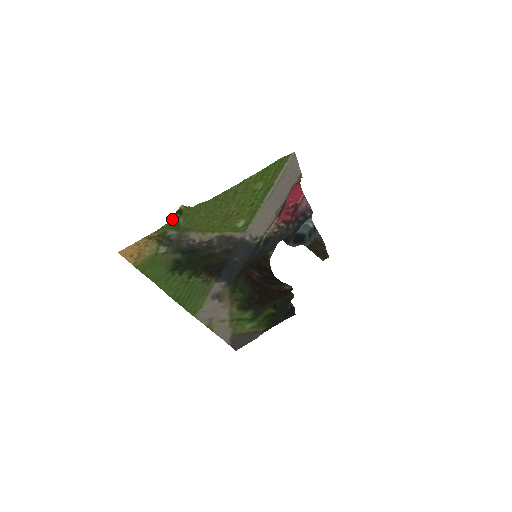
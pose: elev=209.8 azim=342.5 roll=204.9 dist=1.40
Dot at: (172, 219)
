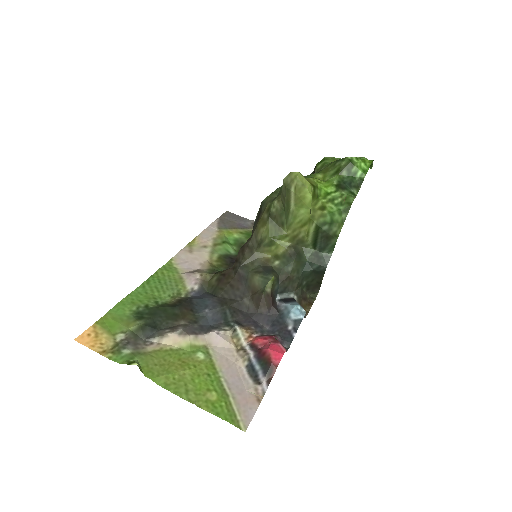
Dot at: (126, 362)
